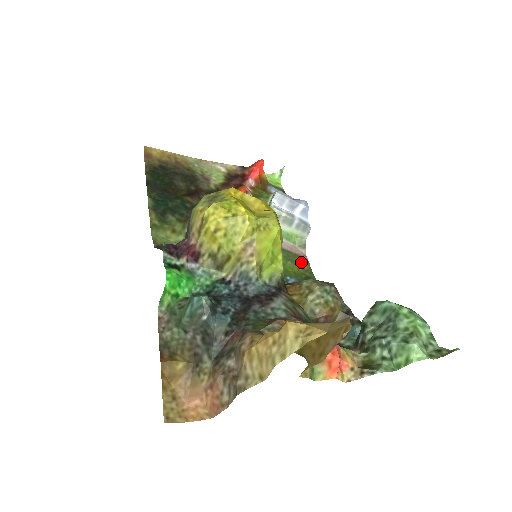
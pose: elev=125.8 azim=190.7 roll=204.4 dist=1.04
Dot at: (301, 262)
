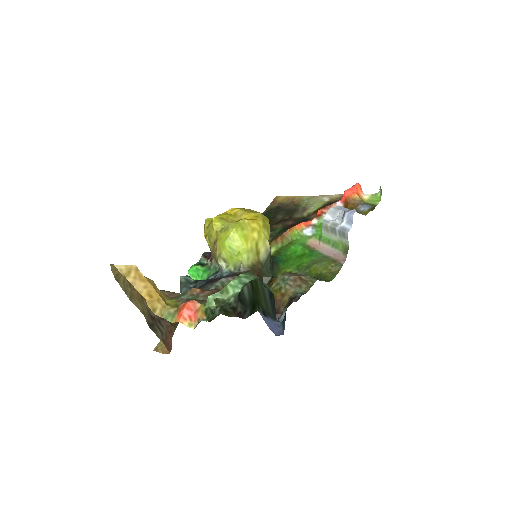
Dot at: (331, 265)
